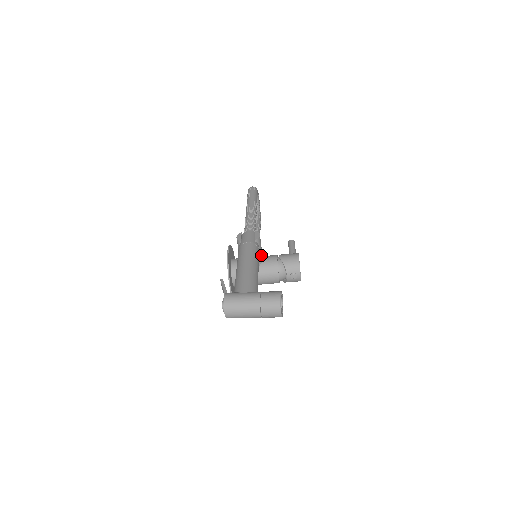
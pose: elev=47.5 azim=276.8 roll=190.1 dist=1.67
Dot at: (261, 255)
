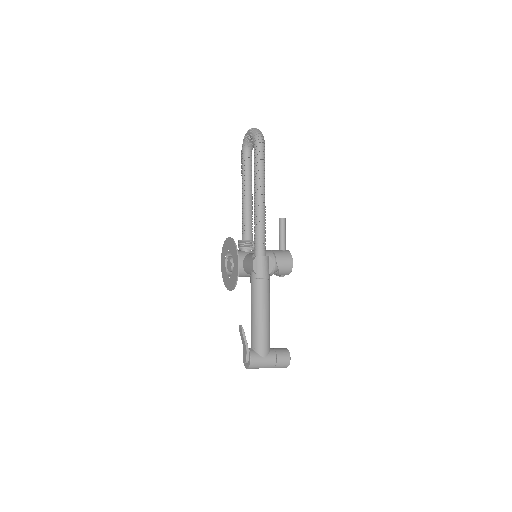
Dot at: occluded
